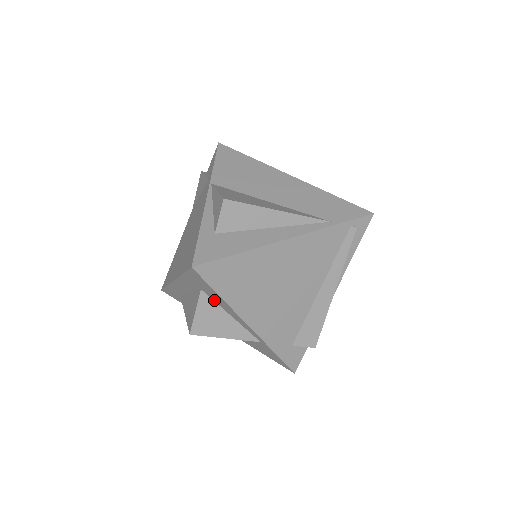
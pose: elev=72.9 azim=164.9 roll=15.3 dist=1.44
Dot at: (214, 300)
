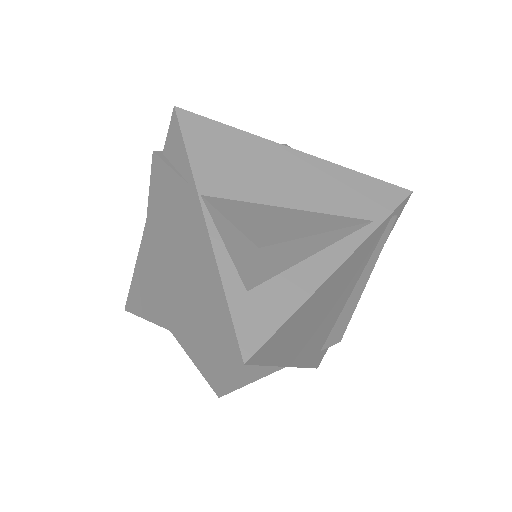
Dot at: occluded
